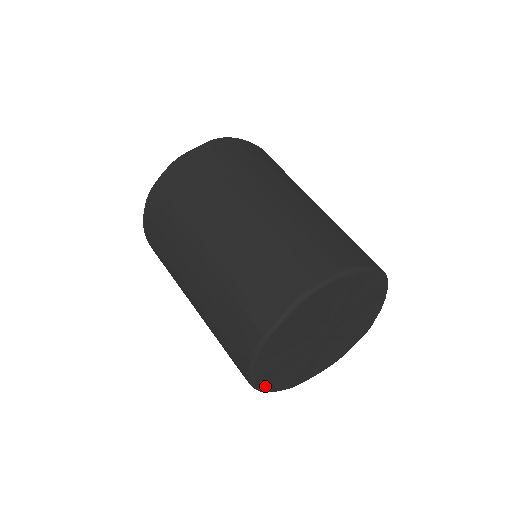
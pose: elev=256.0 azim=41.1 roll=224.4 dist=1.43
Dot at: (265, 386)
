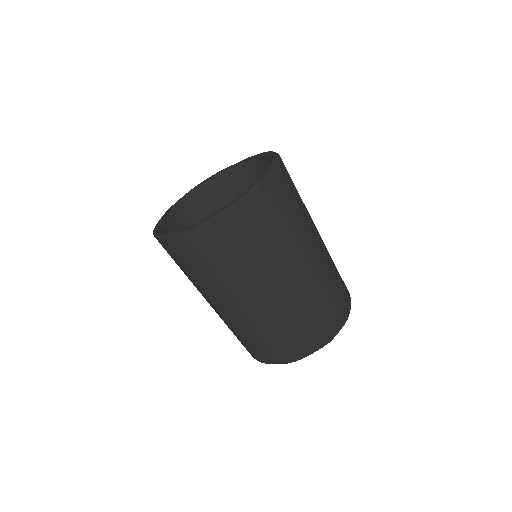
Dot at: occluded
